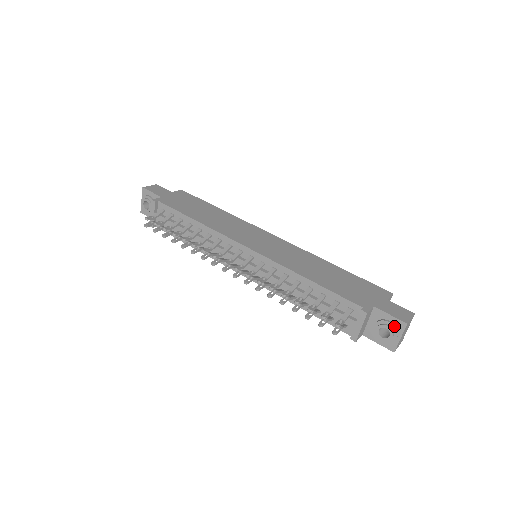
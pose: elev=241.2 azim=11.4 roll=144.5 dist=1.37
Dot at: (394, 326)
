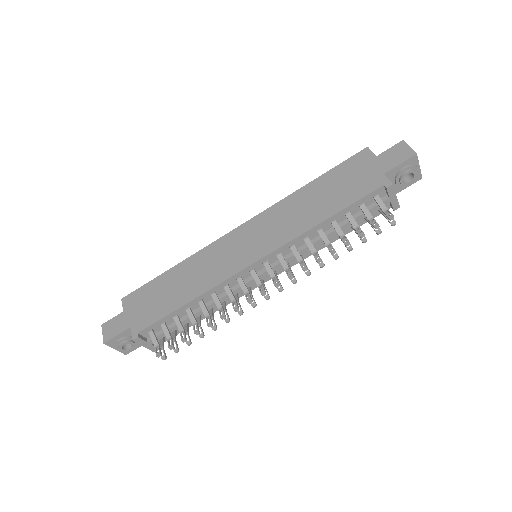
Dot at: (411, 166)
